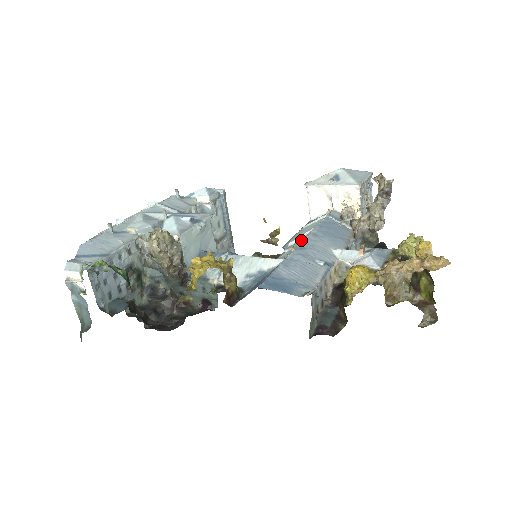
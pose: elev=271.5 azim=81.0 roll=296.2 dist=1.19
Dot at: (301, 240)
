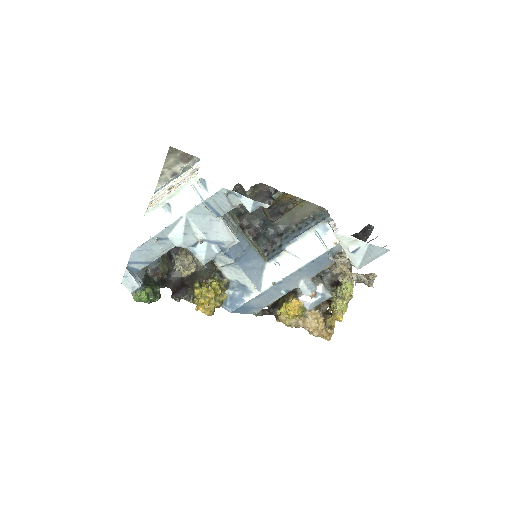
Dot at: (289, 268)
